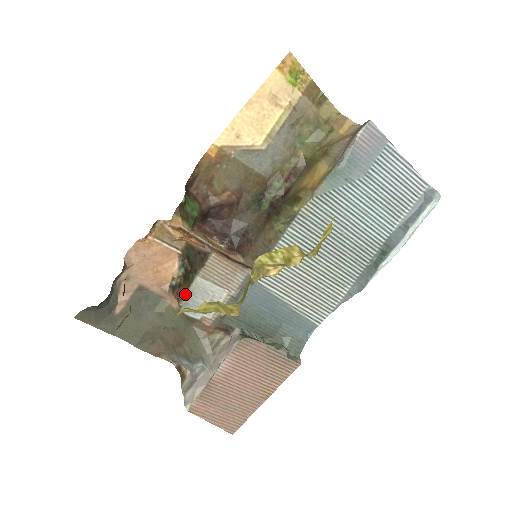
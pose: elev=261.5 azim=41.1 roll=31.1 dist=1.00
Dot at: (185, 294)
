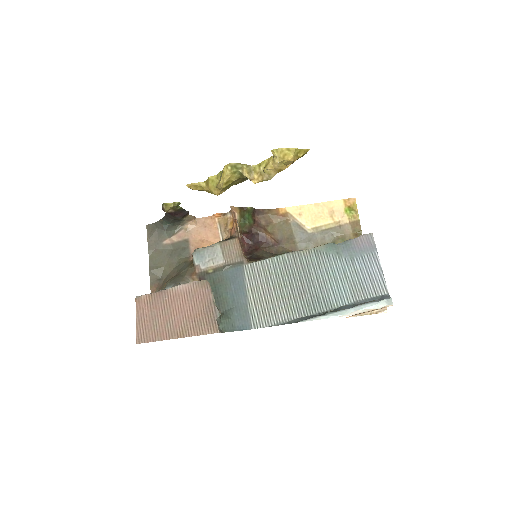
Dot at: (204, 247)
